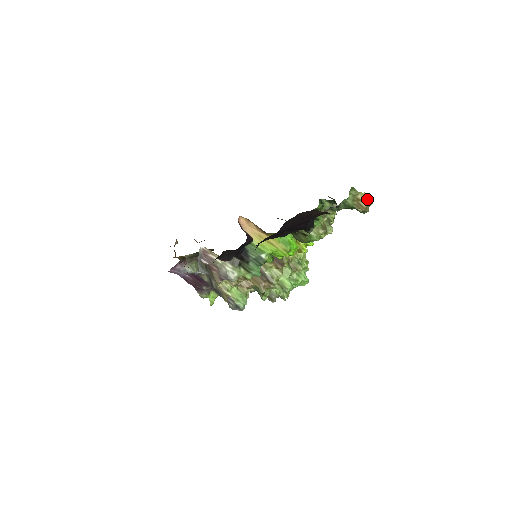
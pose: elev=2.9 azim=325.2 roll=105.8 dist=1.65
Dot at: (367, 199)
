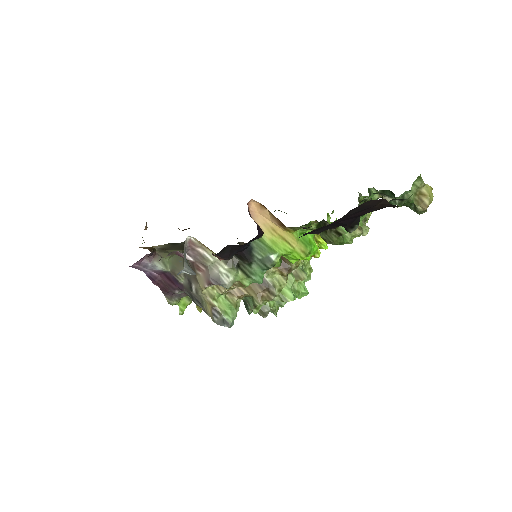
Dot at: (431, 195)
